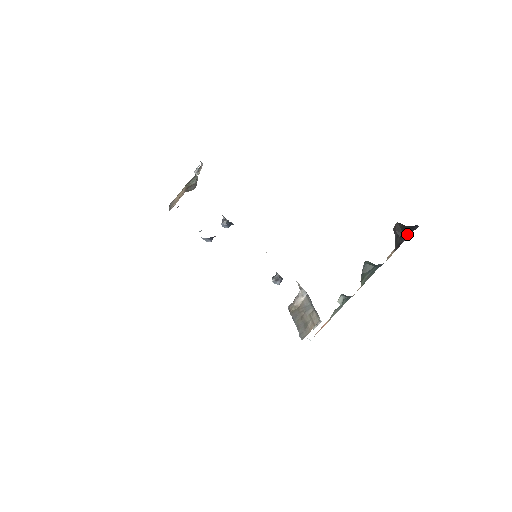
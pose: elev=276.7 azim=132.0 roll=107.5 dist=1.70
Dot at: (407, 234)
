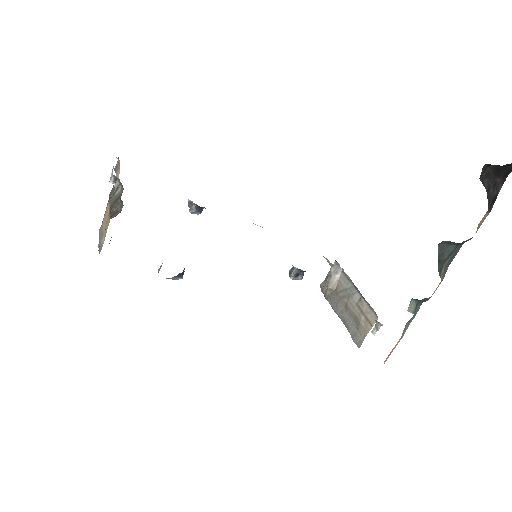
Dot at: (504, 176)
